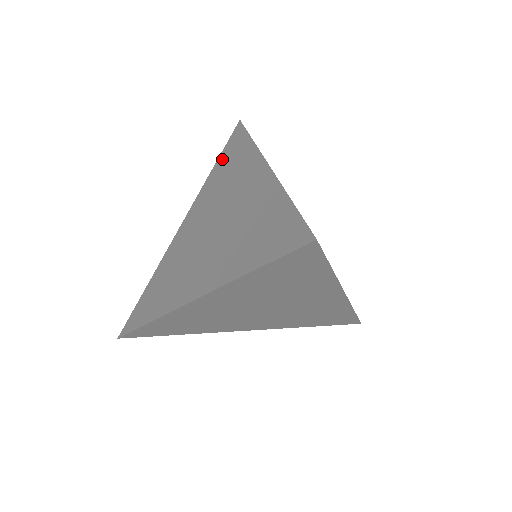
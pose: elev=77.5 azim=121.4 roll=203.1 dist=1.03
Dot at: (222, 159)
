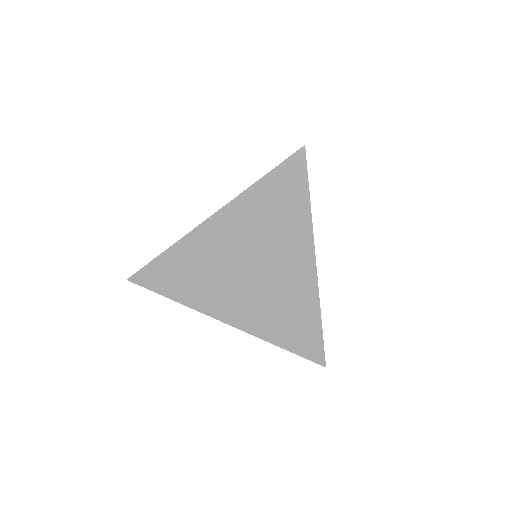
Dot at: occluded
